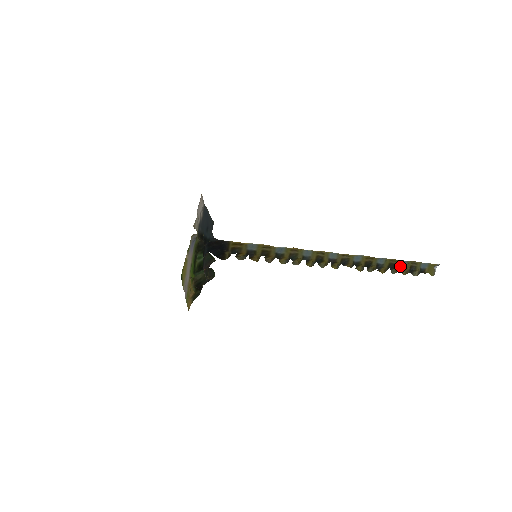
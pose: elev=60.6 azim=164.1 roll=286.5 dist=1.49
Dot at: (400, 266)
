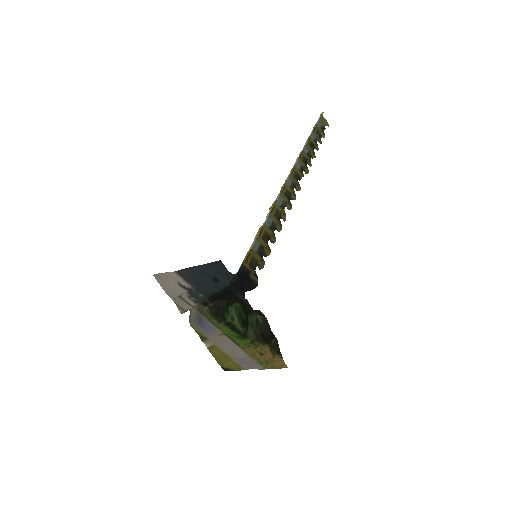
Dot at: (314, 140)
